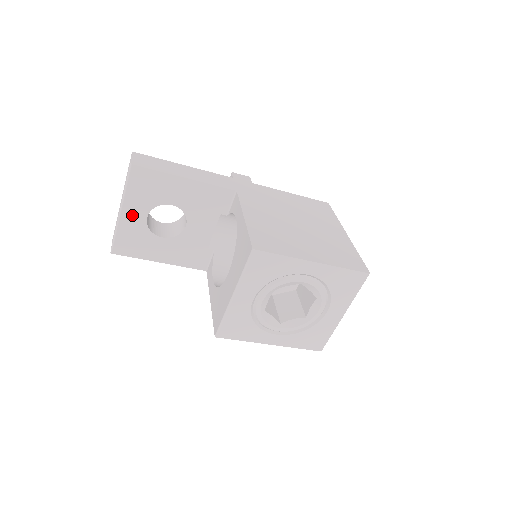
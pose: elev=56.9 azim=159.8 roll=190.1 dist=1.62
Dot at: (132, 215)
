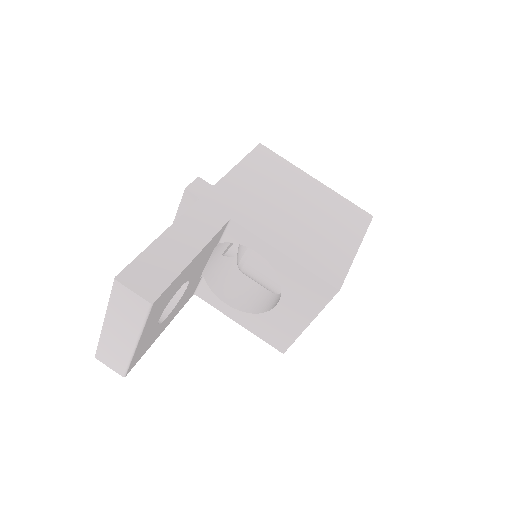
Dot at: (146, 334)
